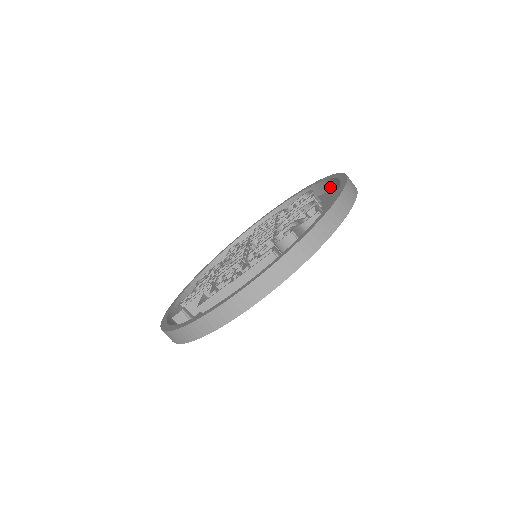
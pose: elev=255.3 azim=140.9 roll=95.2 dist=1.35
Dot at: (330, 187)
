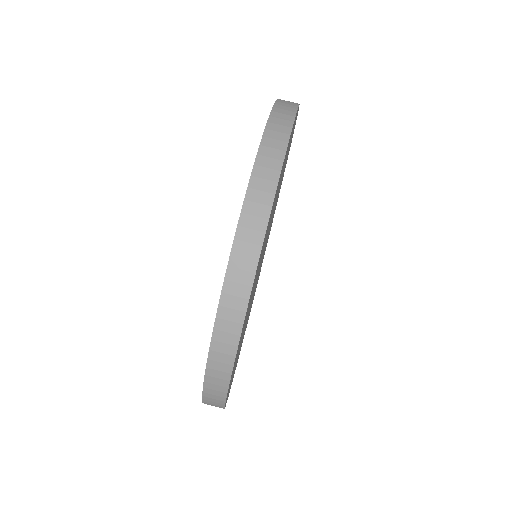
Dot at: occluded
